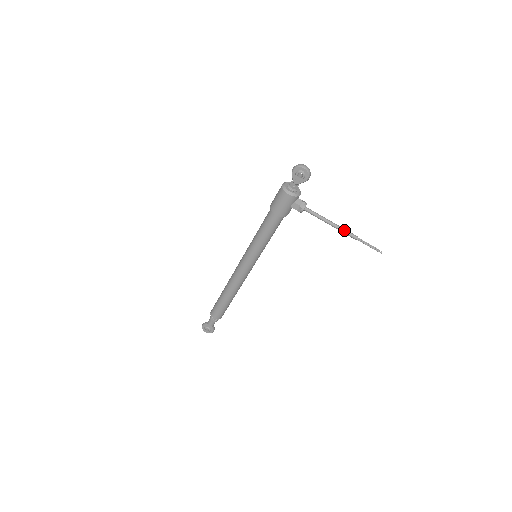
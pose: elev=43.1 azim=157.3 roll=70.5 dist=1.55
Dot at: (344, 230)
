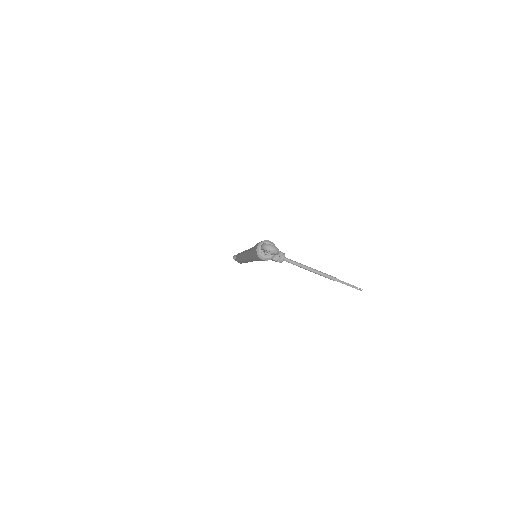
Dot at: (323, 275)
